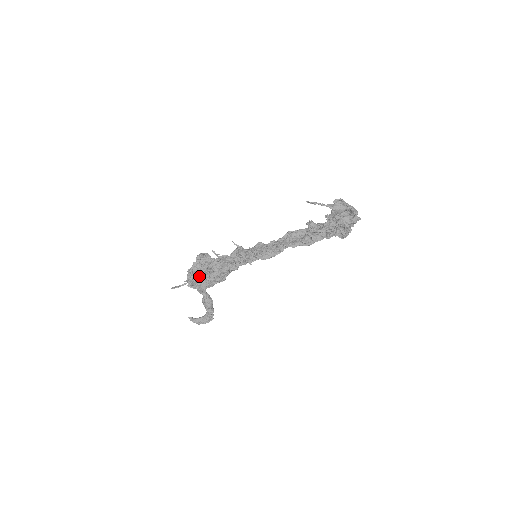
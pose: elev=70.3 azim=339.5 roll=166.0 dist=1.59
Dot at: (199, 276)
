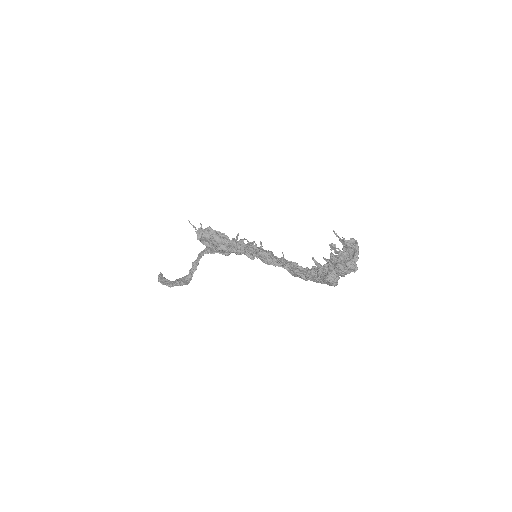
Dot at: (211, 230)
